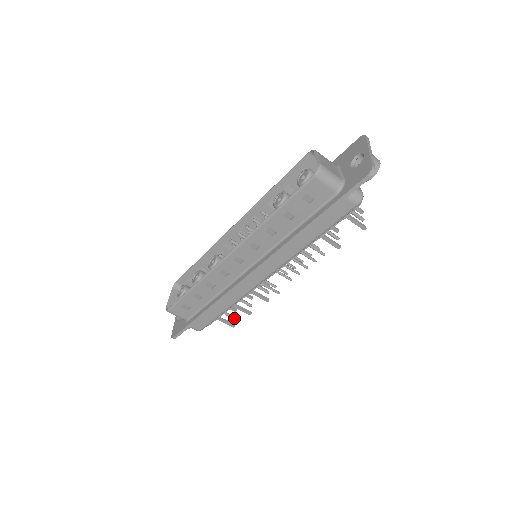
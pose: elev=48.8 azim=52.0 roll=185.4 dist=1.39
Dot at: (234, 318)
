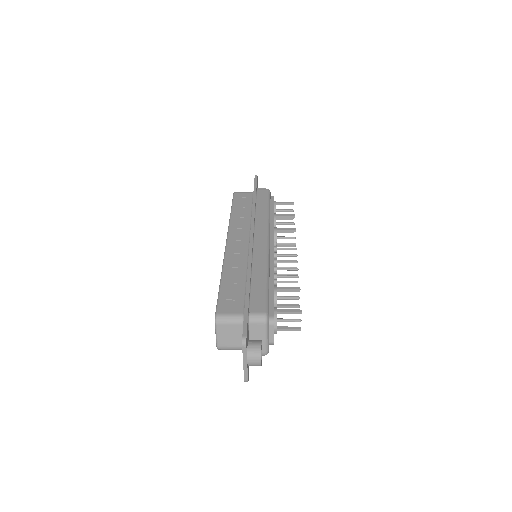
Dot at: occluded
